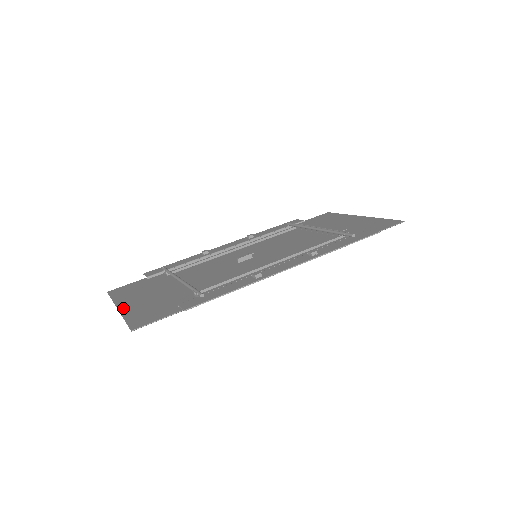
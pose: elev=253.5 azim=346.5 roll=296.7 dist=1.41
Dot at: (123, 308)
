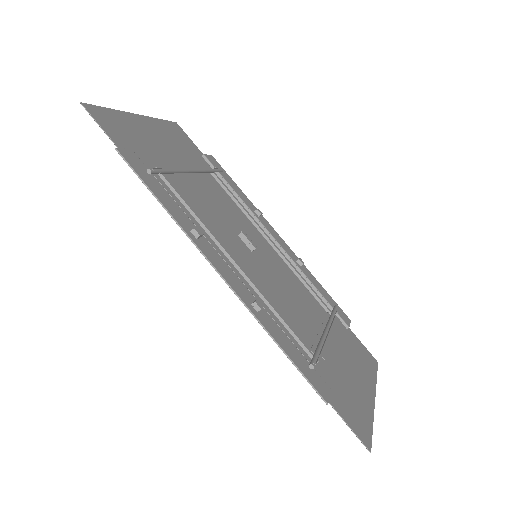
Dot at: (136, 117)
